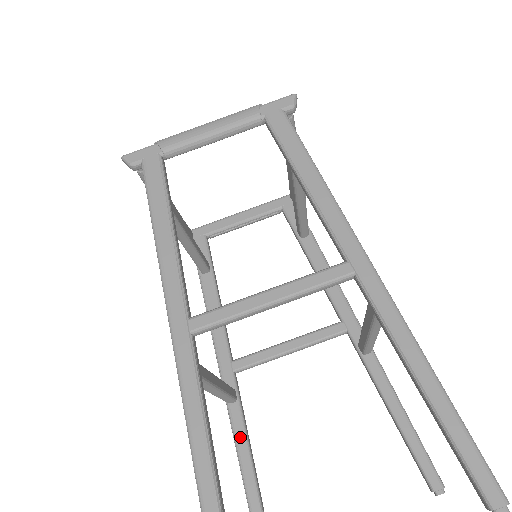
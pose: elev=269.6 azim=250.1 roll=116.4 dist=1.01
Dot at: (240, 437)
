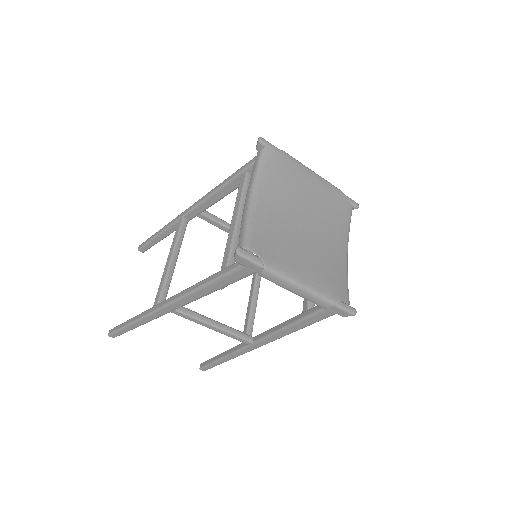
Dot at: (170, 231)
